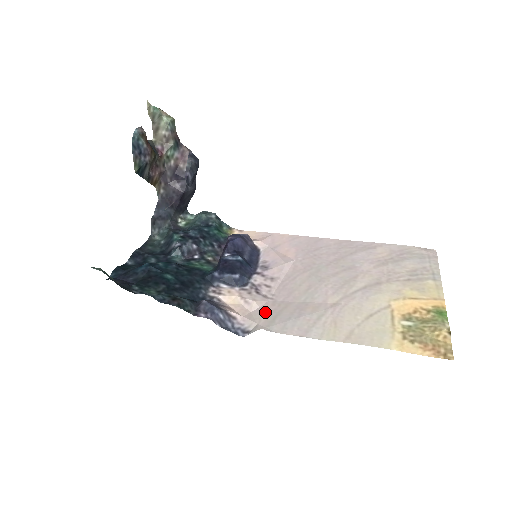
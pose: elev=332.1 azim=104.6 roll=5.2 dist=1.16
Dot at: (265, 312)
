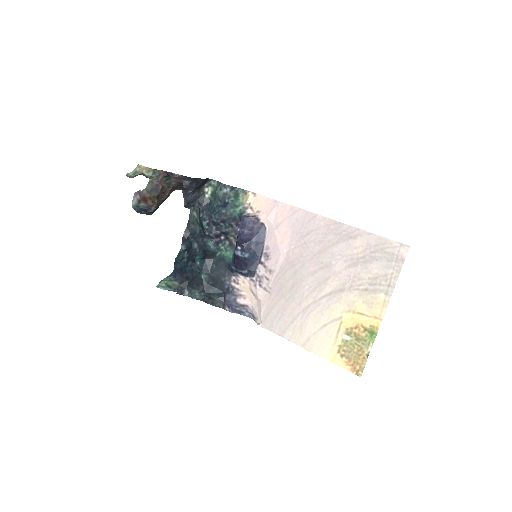
Dot at: (263, 307)
